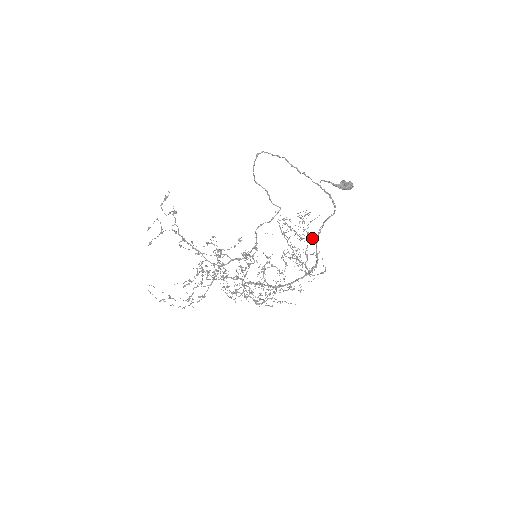
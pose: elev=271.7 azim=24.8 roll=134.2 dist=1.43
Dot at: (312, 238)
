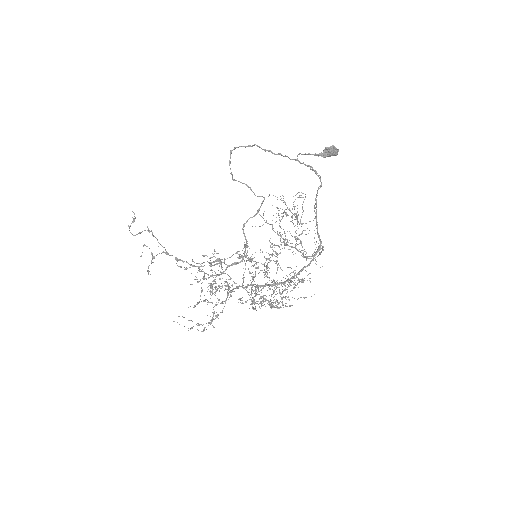
Dot at: occluded
